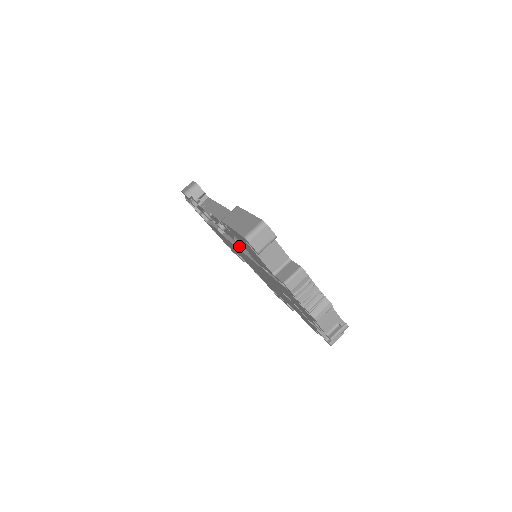
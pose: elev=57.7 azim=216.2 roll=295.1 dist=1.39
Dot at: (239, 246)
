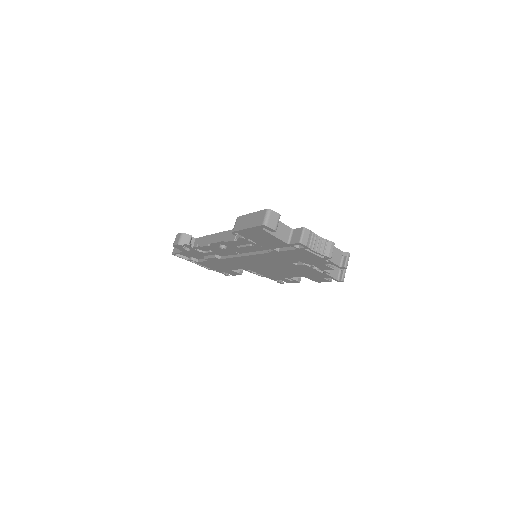
Dot at: (242, 255)
